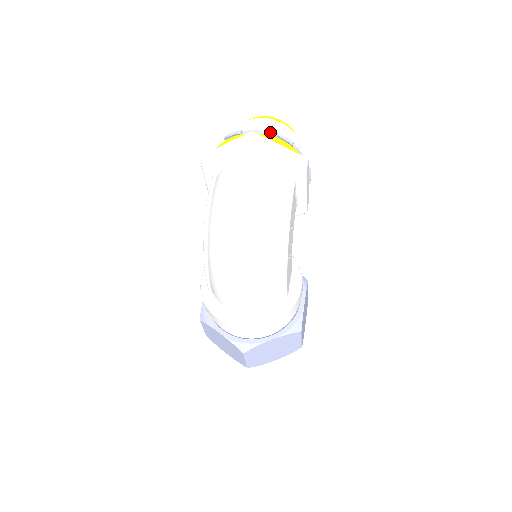
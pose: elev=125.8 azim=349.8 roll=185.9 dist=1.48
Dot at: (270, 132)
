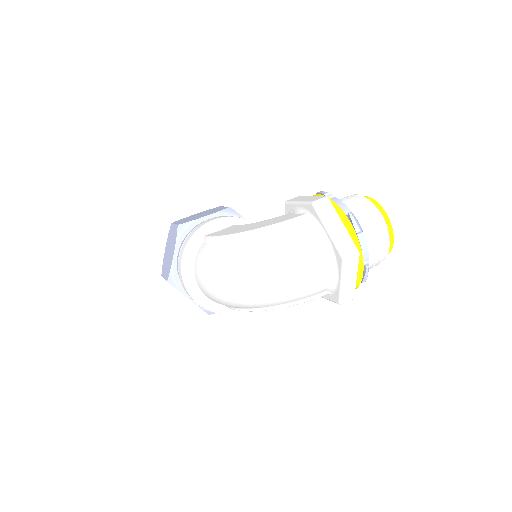
Dot at: occluded
